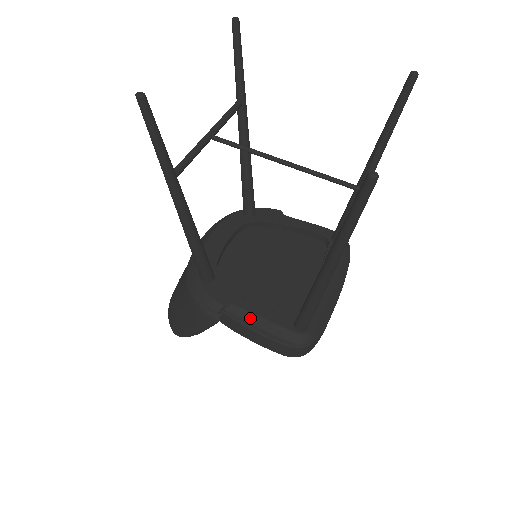
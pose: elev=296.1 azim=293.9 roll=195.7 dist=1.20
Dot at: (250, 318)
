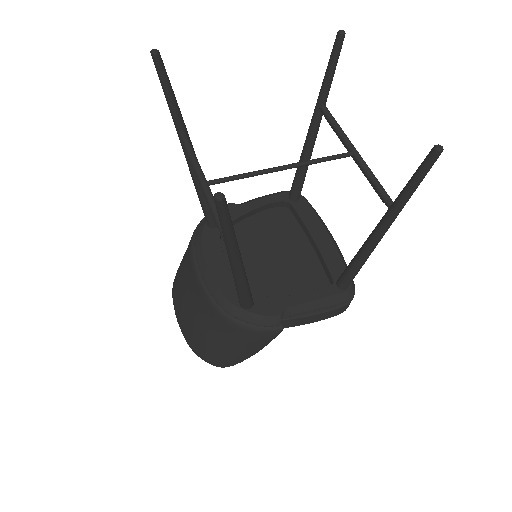
Dot at: (306, 308)
